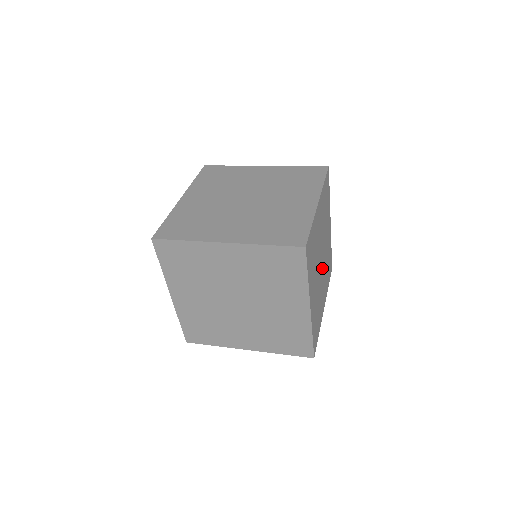
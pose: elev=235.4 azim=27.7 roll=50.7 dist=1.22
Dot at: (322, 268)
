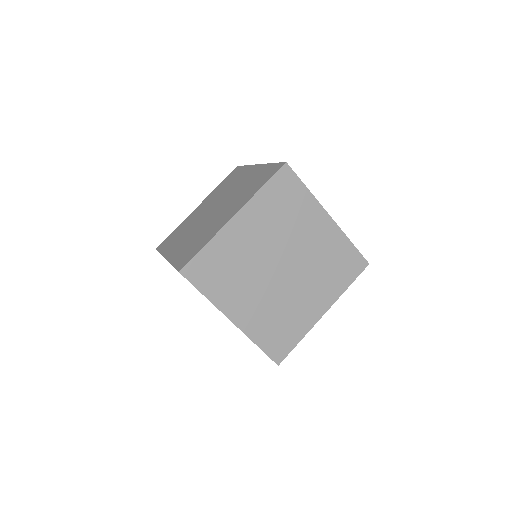
Dot at: occluded
